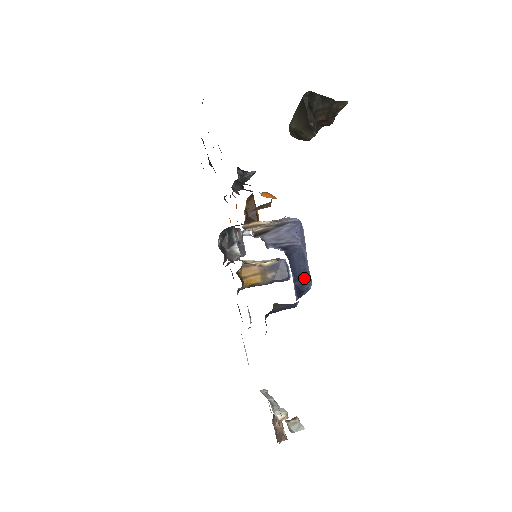
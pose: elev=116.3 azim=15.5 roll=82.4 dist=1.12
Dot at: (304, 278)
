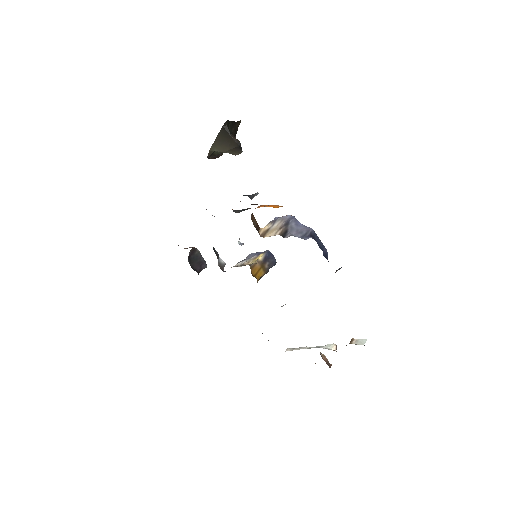
Dot at: (324, 250)
